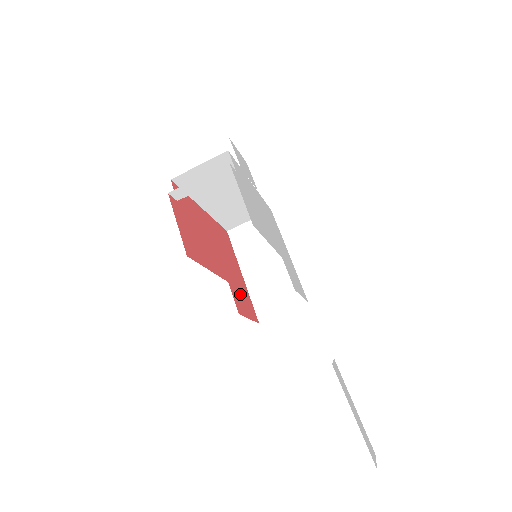
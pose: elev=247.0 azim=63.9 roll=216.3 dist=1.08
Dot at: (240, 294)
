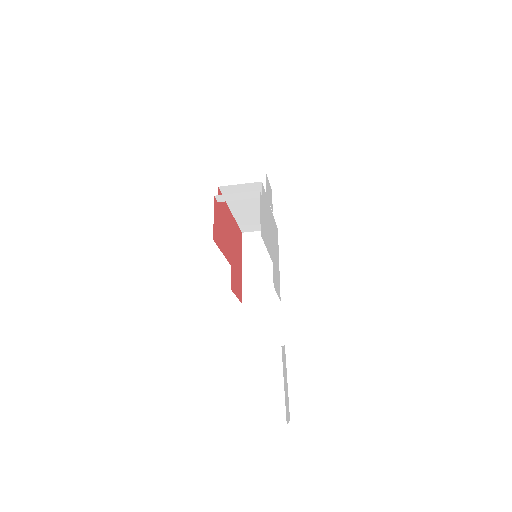
Dot at: (236, 278)
